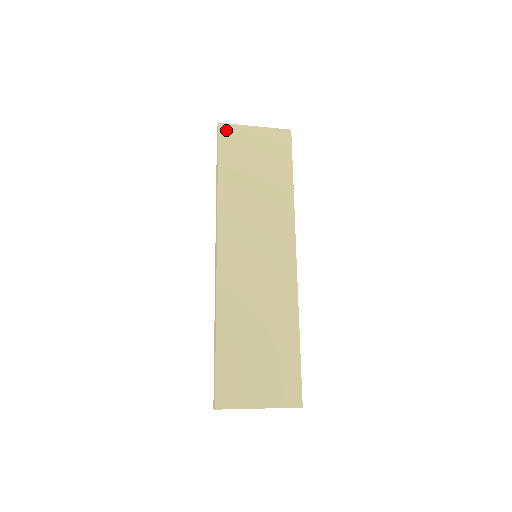
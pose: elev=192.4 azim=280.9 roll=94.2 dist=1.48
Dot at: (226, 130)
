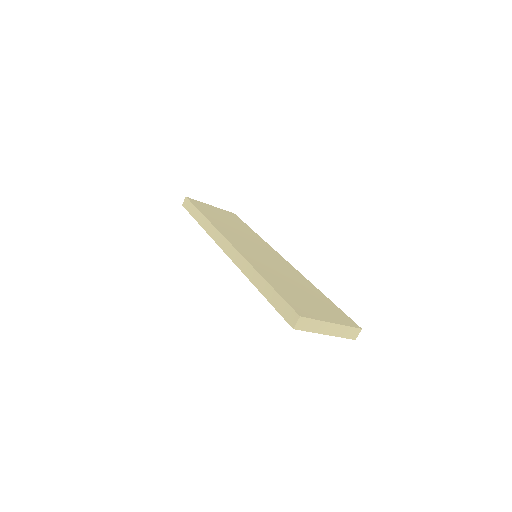
Dot at: (193, 200)
